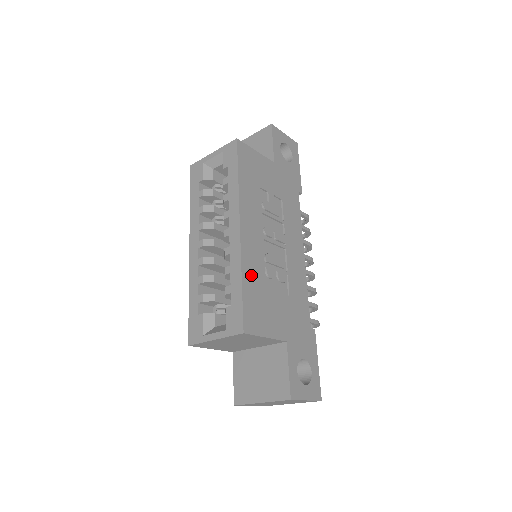
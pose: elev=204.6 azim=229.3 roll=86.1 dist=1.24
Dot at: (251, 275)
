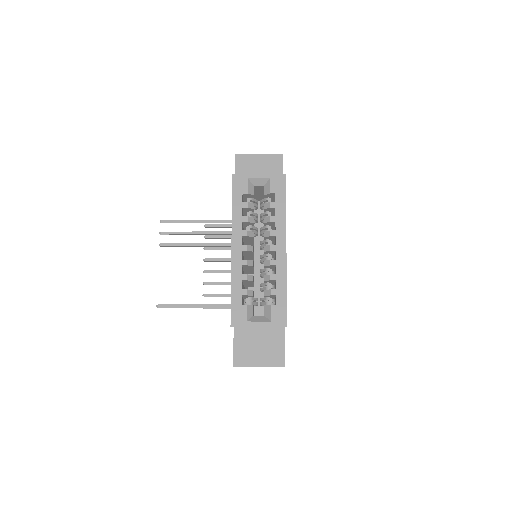
Dot at: occluded
